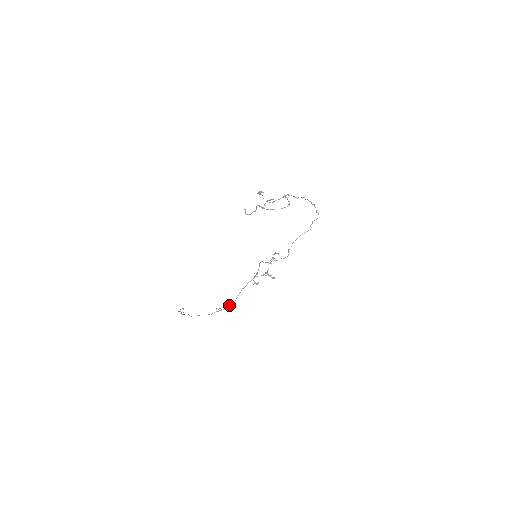
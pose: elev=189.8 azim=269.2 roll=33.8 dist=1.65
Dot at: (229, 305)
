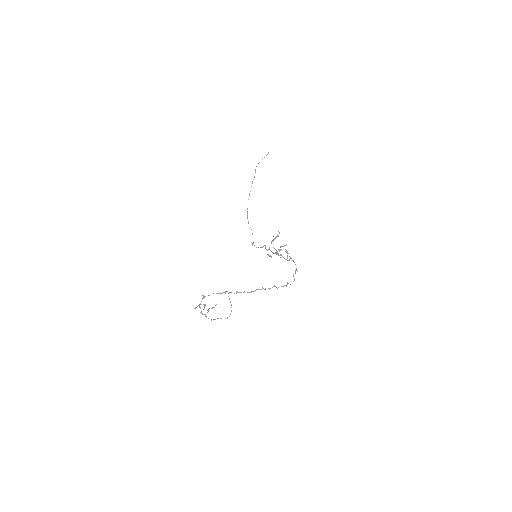
Dot at: (258, 247)
